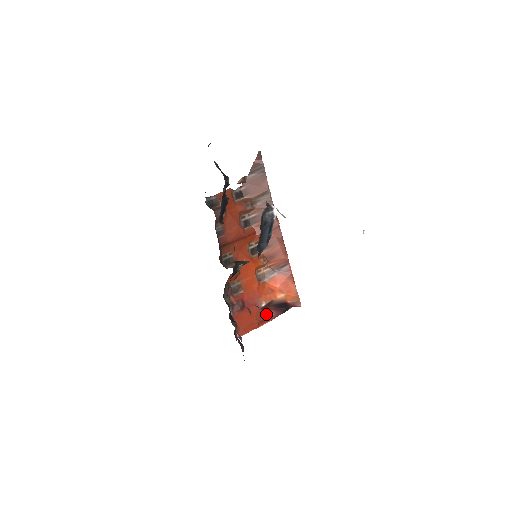
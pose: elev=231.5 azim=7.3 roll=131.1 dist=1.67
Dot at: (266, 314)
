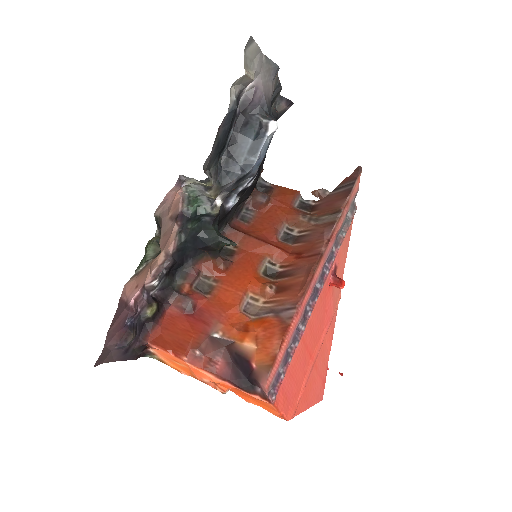
Dot at: (210, 354)
